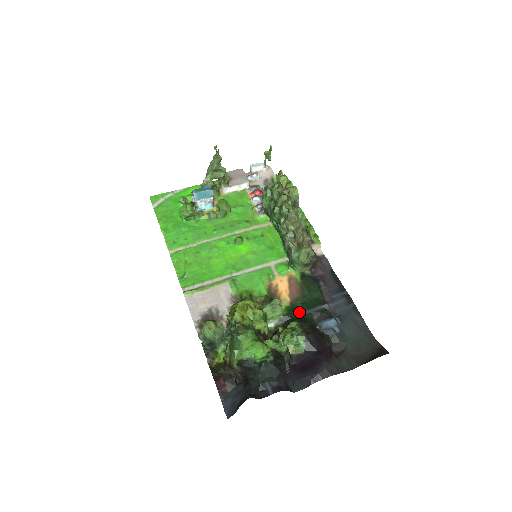
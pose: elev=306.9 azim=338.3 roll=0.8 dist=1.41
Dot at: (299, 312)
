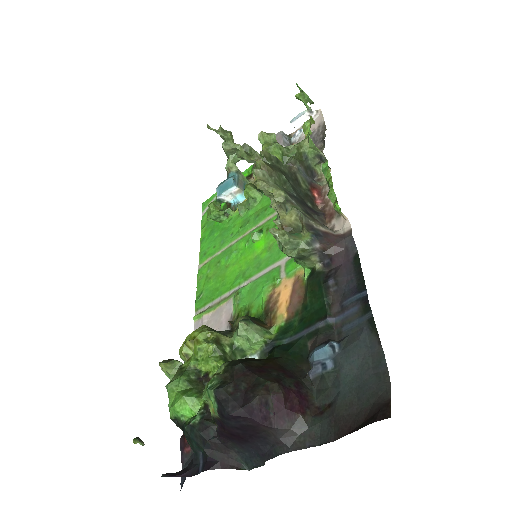
Dot at: (291, 335)
